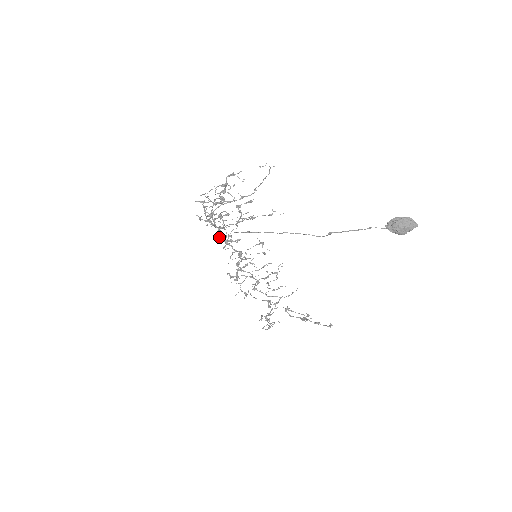
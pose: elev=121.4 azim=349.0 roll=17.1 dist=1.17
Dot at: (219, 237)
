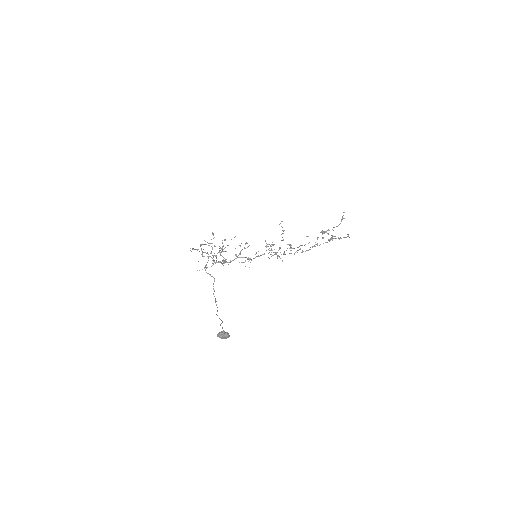
Dot at: occluded
